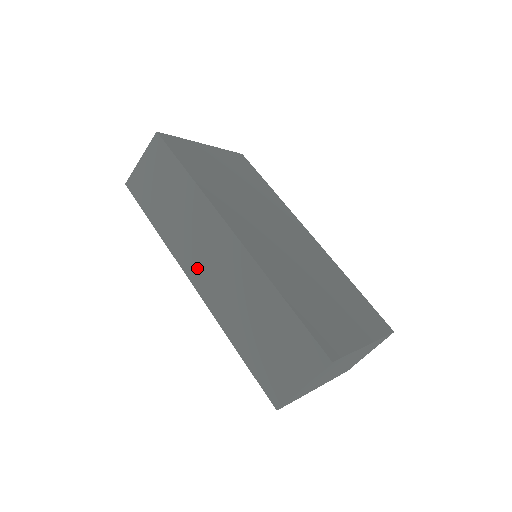
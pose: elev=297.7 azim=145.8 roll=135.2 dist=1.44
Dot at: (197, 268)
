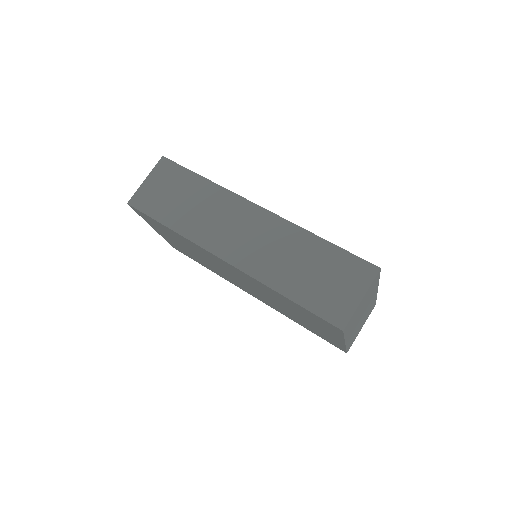
Dot at: (228, 246)
